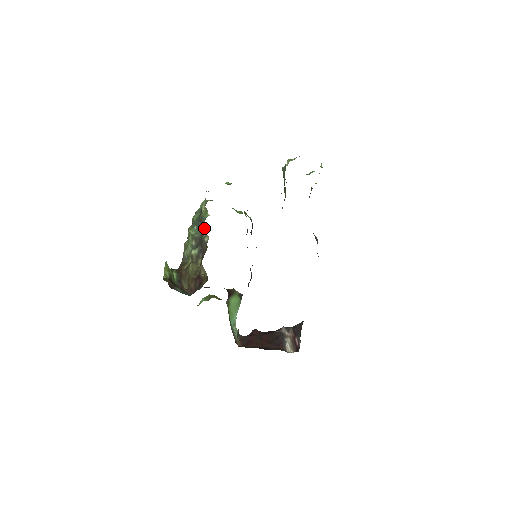
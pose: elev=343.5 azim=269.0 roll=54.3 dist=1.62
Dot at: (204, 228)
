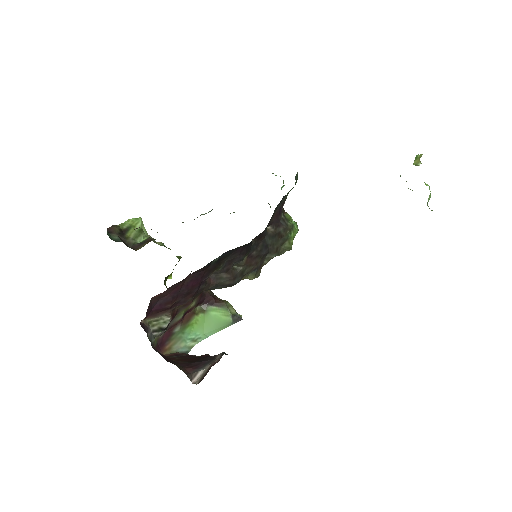
Dot at: occluded
